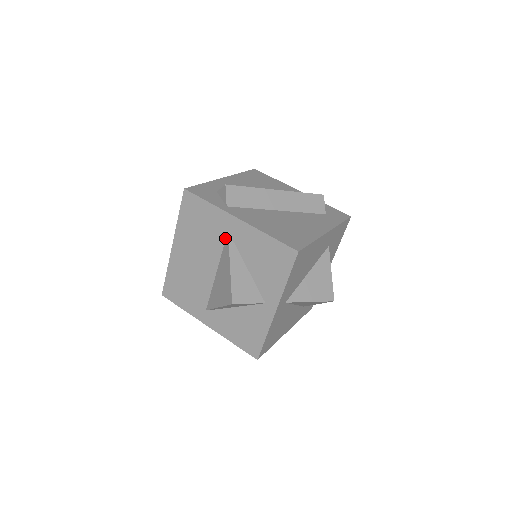
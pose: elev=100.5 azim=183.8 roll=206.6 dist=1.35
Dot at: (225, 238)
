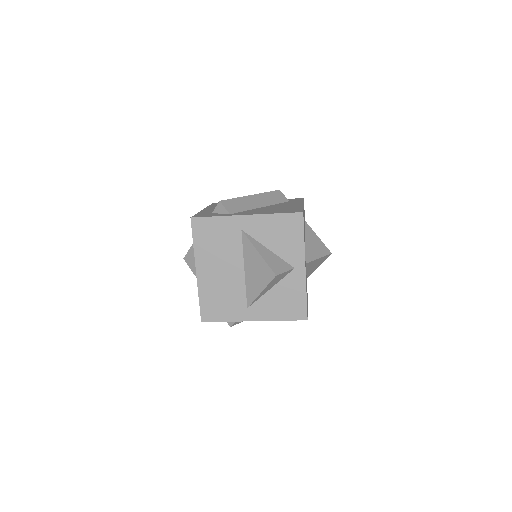
Dot at: (241, 237)
